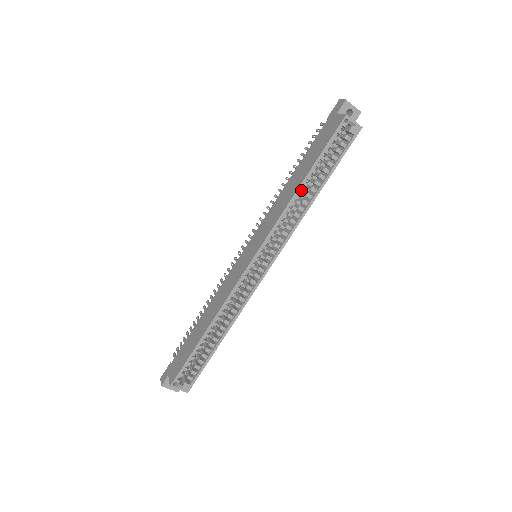
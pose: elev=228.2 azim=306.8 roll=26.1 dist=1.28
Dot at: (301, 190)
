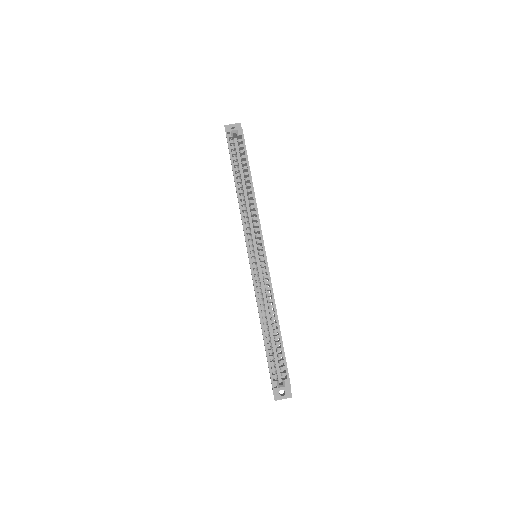
Dot at: (240, 191)
